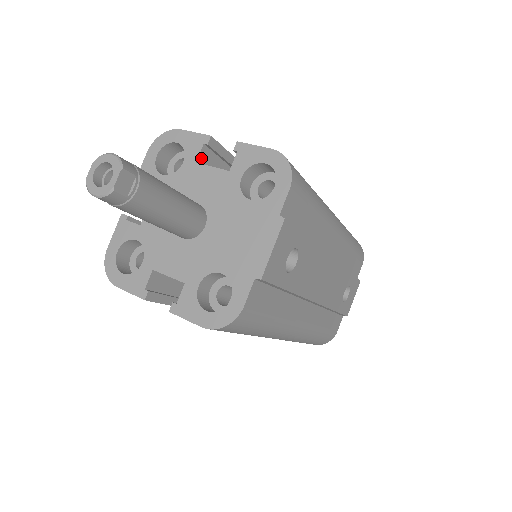
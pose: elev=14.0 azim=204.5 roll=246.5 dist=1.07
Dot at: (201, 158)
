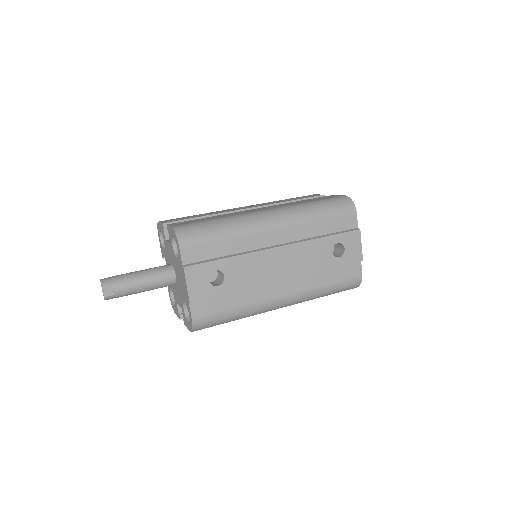
Dot at: (167, 236)
